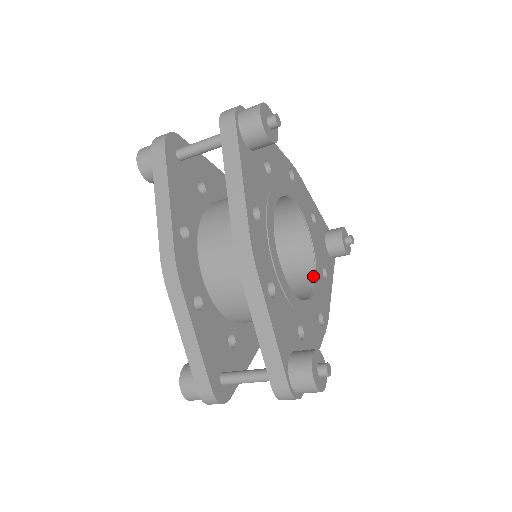
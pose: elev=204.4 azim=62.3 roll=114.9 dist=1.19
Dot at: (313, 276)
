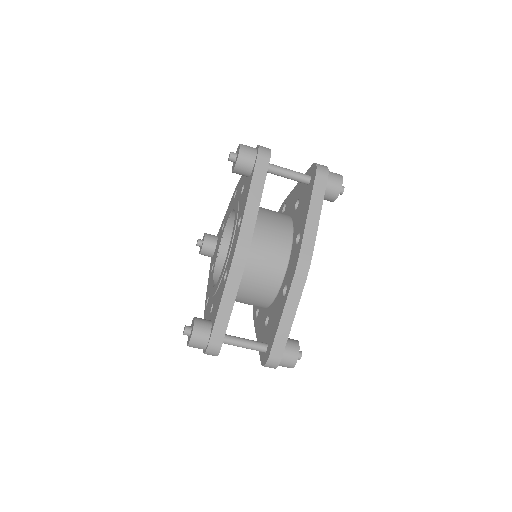
Dot at: occluded
